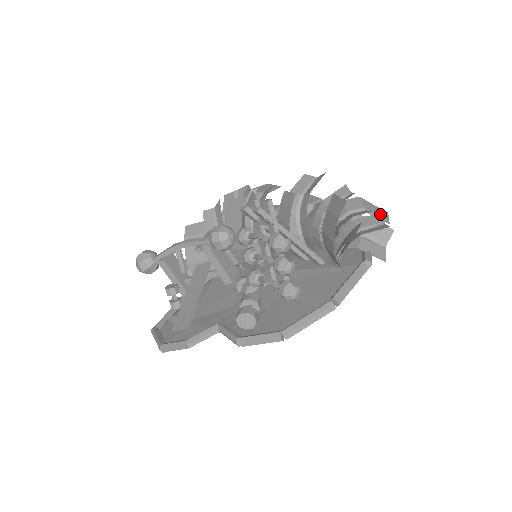
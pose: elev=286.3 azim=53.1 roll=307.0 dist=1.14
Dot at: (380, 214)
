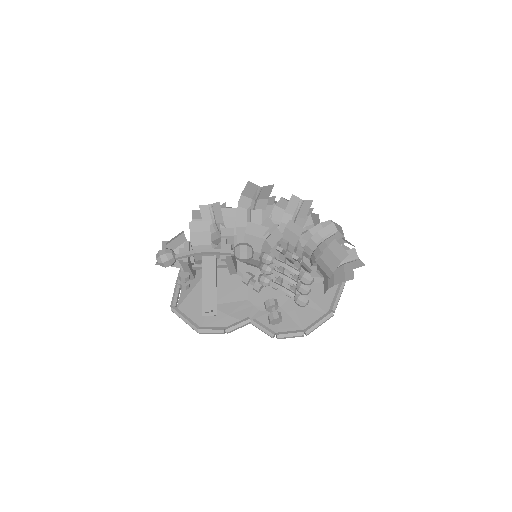
Dot at: (355, 249)
